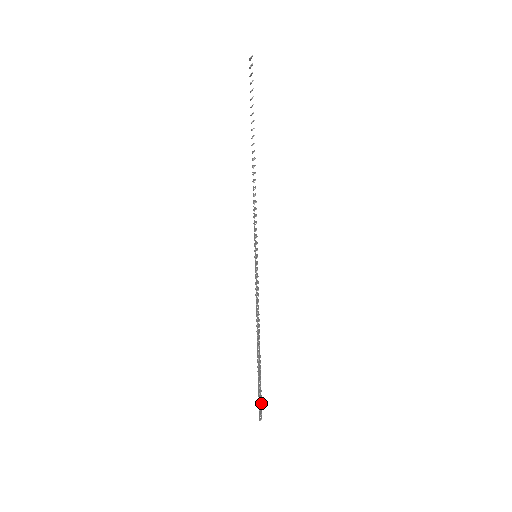
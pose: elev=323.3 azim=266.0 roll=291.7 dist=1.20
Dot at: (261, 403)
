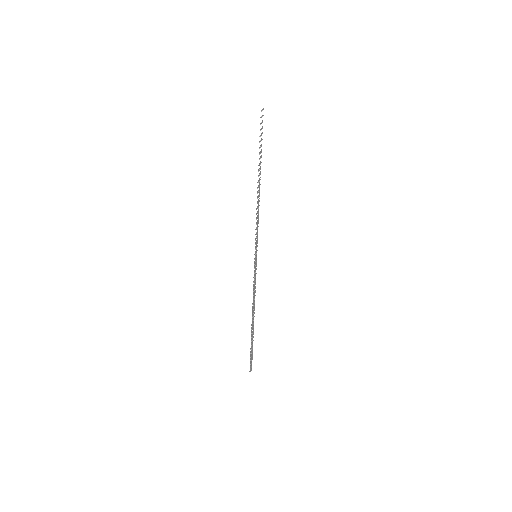
Dot at: occluded
